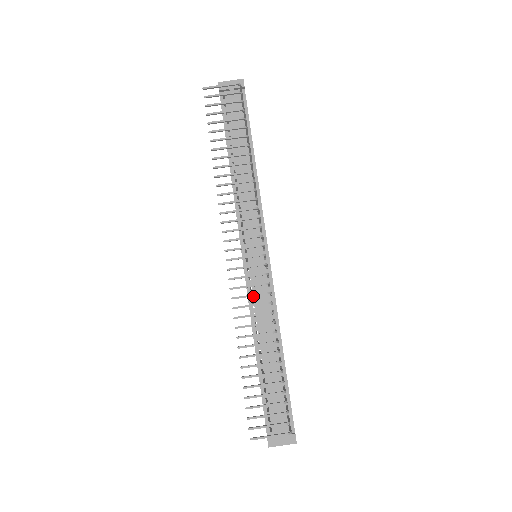
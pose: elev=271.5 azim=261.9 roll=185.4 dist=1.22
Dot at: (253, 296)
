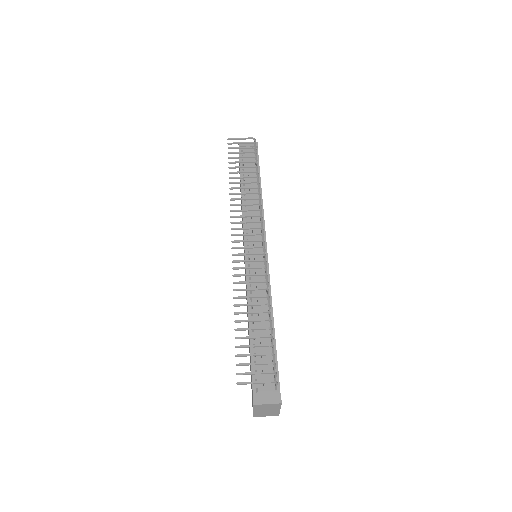
Dot at: (251, 278)
